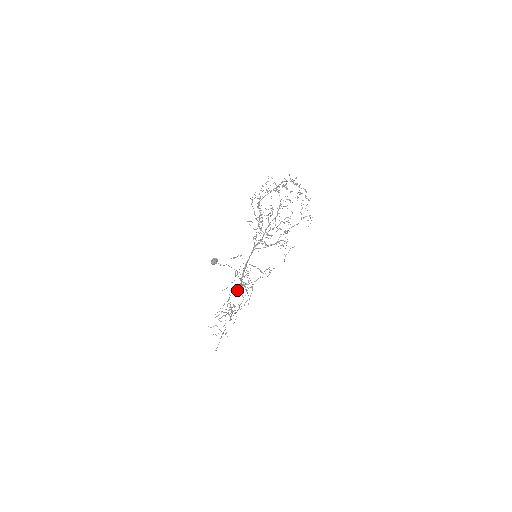
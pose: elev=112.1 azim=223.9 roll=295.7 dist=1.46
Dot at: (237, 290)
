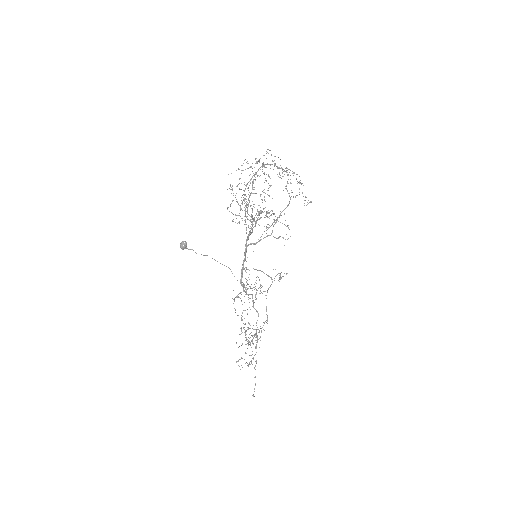
Dot at: occluded
